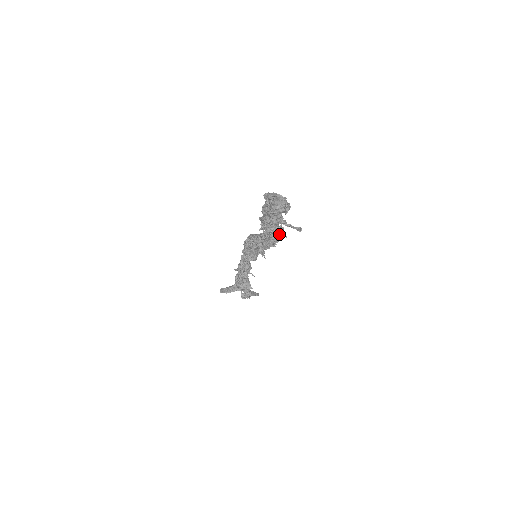
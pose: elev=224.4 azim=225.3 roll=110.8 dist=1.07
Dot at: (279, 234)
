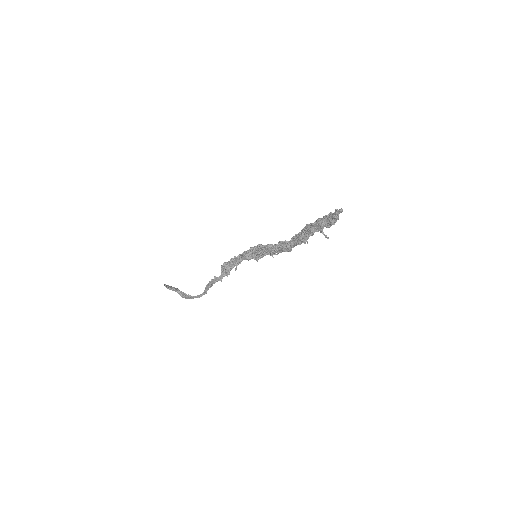
Dot at: (306, 239)
